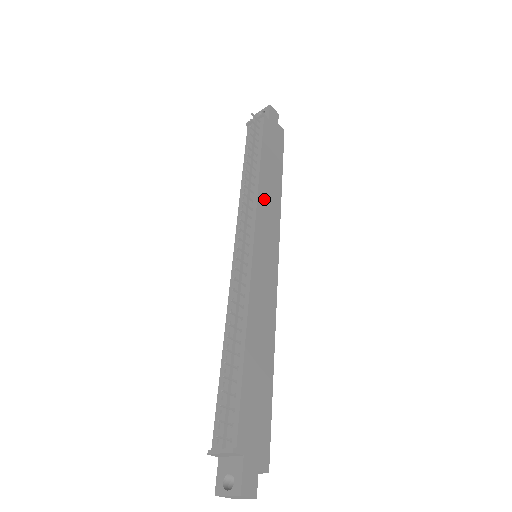
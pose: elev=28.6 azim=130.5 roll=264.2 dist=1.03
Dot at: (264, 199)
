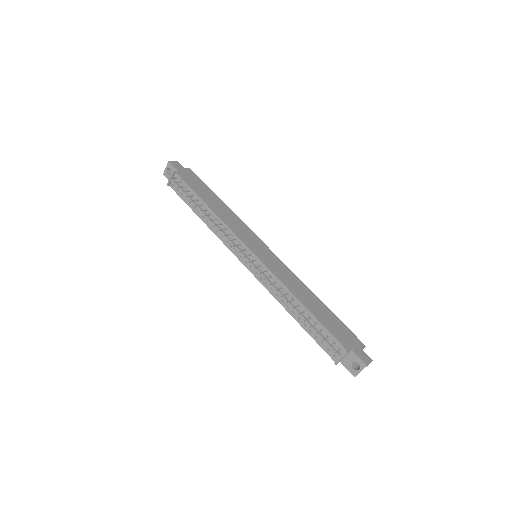
Dot at: (229, 222)
